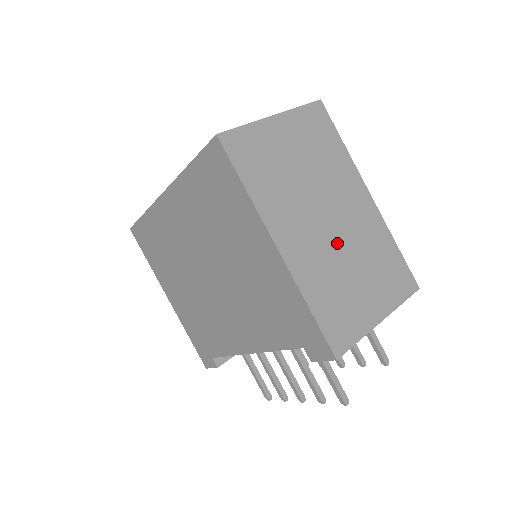
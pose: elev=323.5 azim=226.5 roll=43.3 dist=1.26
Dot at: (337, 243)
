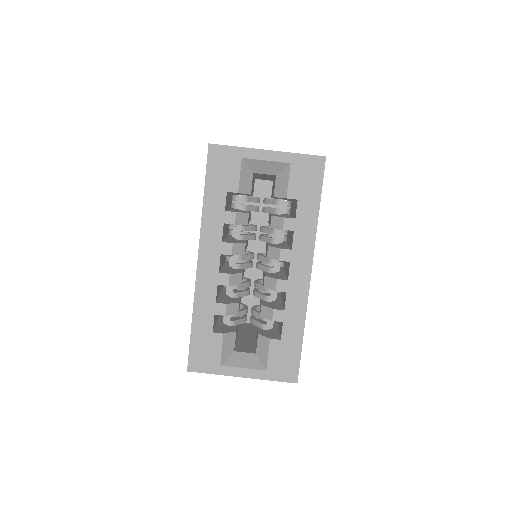
Dot at: occluded
